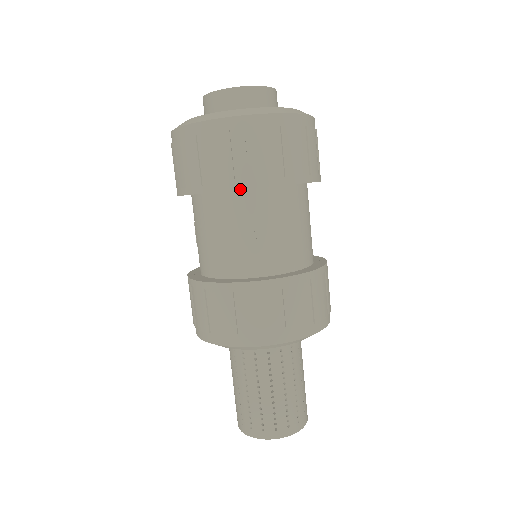
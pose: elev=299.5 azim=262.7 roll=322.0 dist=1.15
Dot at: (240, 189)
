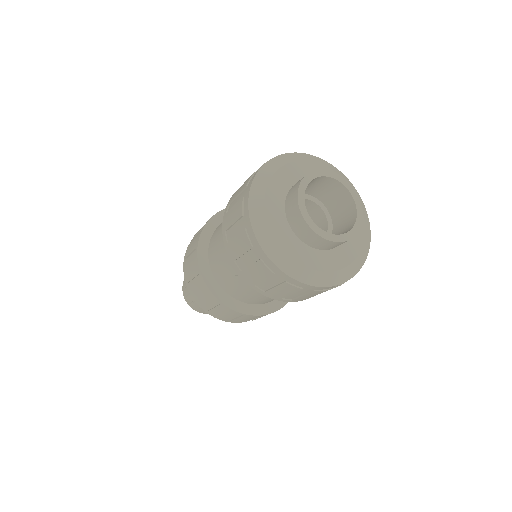
Dot at: (234, 266)
